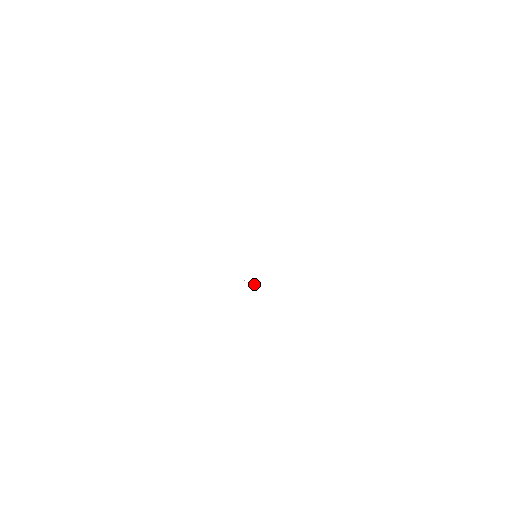
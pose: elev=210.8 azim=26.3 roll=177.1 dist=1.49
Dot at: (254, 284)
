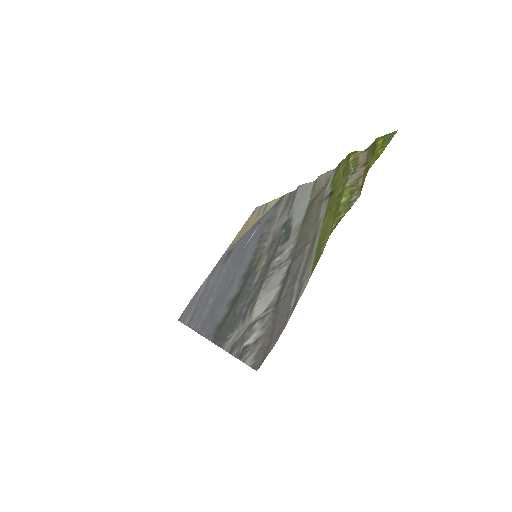
Dot at: (251, 236)
